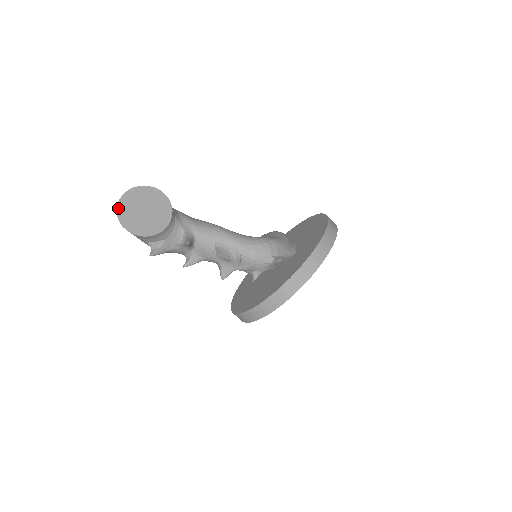
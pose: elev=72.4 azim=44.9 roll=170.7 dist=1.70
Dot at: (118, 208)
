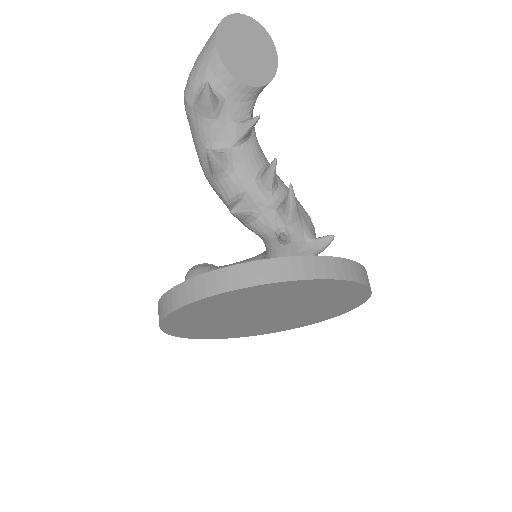
Dot at: (232, 16)
